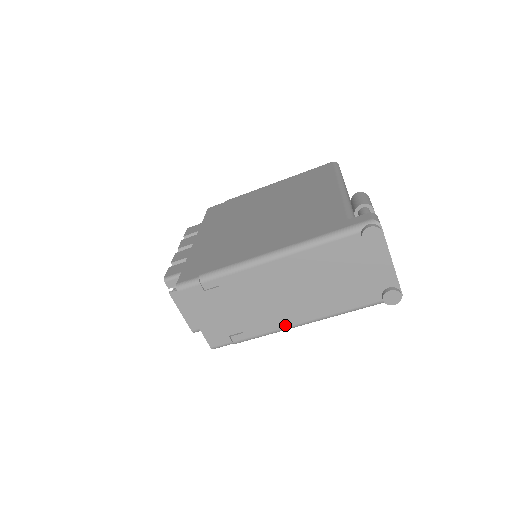
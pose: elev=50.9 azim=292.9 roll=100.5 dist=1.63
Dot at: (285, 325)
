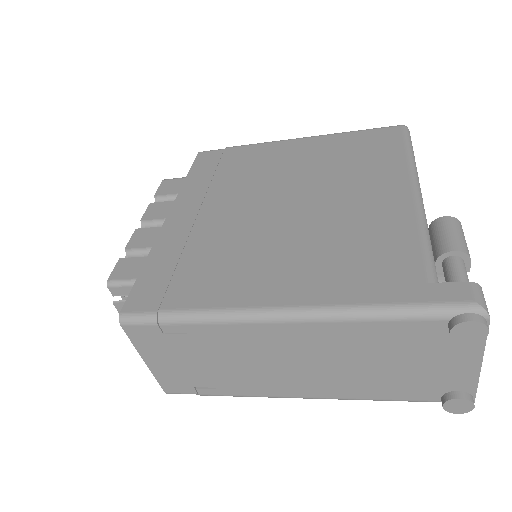
Dot at: (280, 394)
